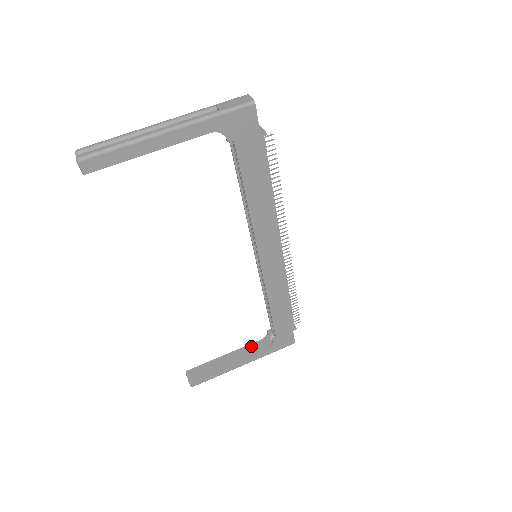
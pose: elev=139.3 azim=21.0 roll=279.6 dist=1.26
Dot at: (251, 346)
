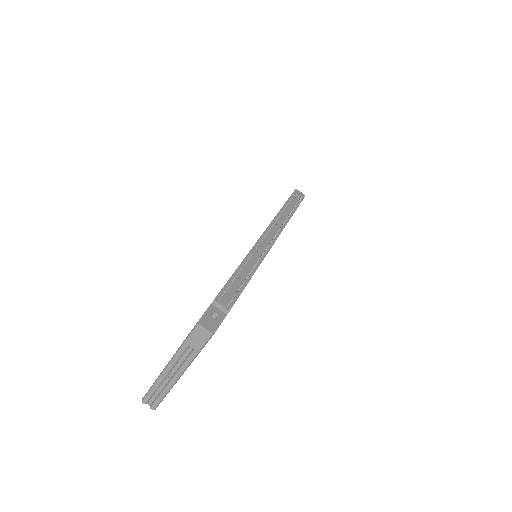
Dot at: occluded
